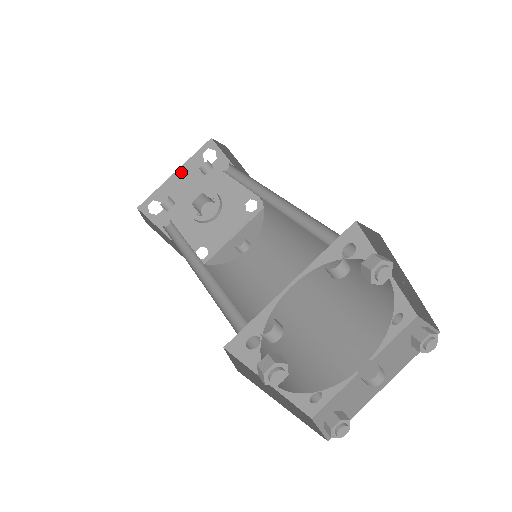
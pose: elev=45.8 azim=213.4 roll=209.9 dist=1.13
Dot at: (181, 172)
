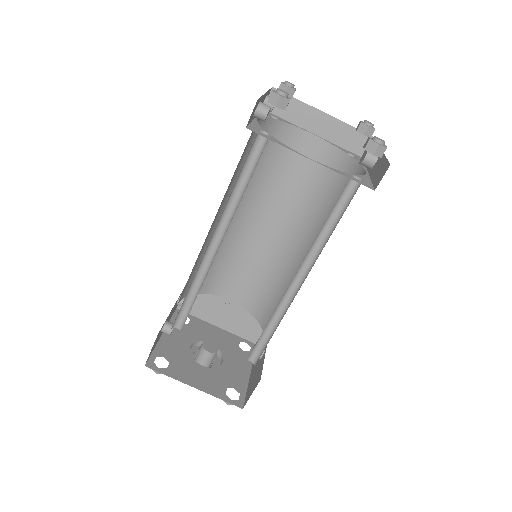
Dot at: occluded
